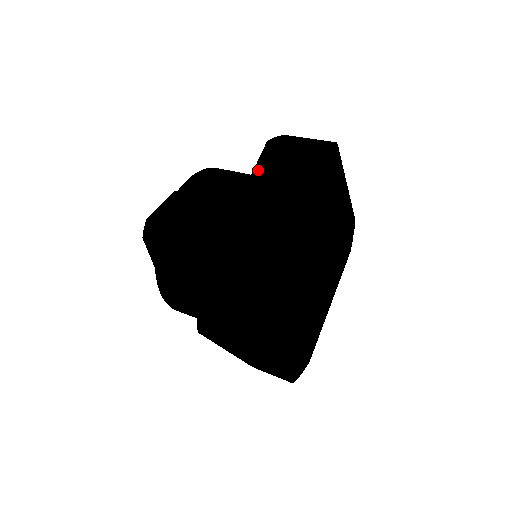
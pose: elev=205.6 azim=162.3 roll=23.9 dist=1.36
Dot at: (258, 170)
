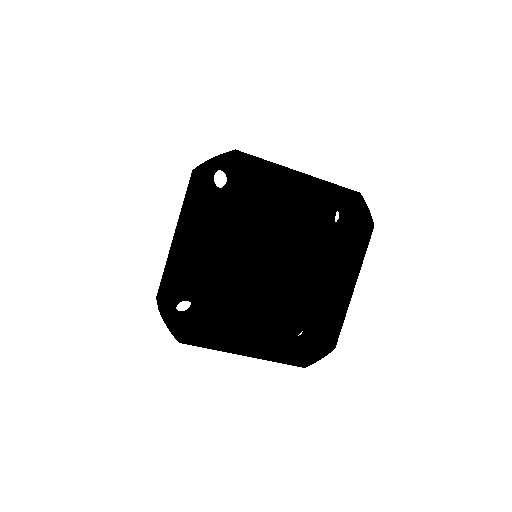
Dot at: (185, 198)
